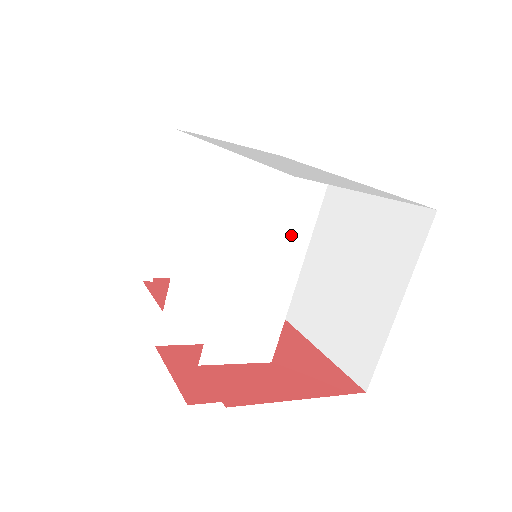
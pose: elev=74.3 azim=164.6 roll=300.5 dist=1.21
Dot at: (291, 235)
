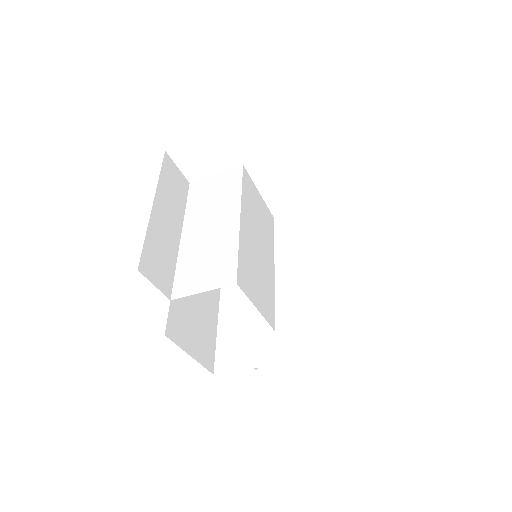
Dot at: (225, 200)
